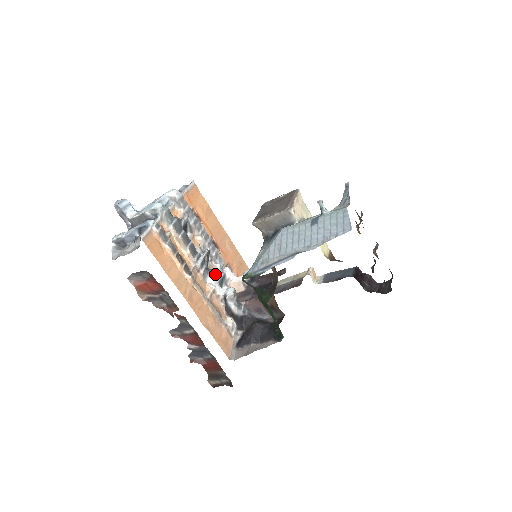
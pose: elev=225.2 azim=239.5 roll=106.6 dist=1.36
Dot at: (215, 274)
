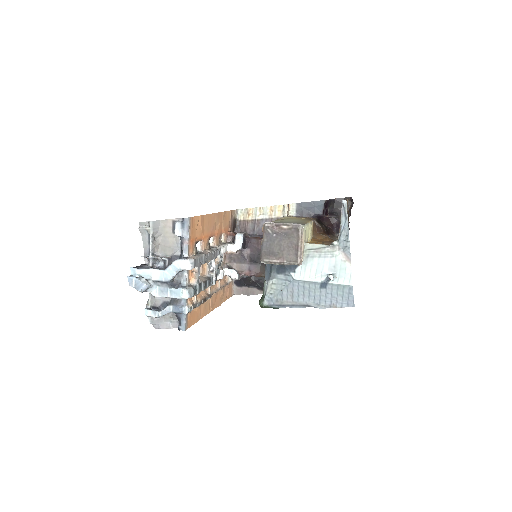
Dot at: occluded
